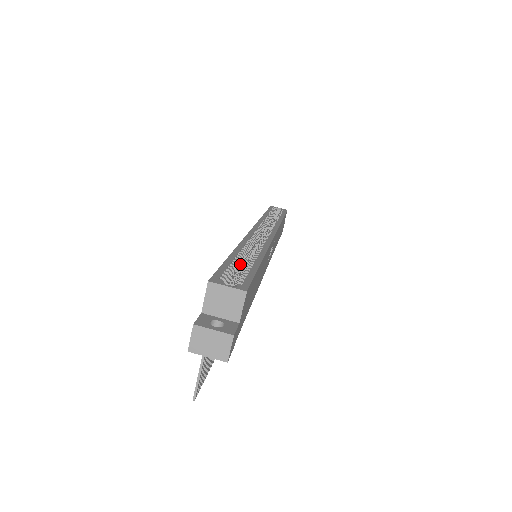
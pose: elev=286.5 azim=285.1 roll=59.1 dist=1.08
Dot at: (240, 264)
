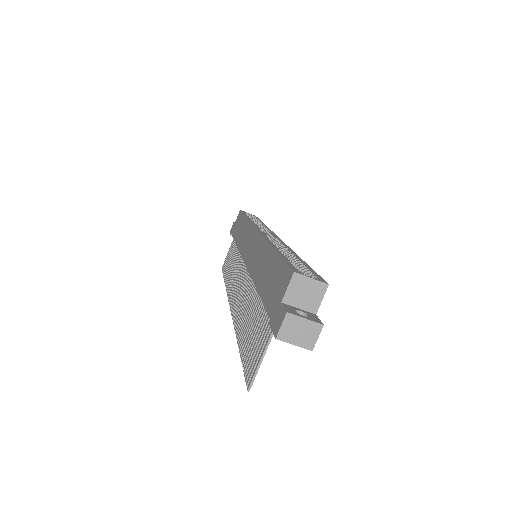
Dot at: occluded
